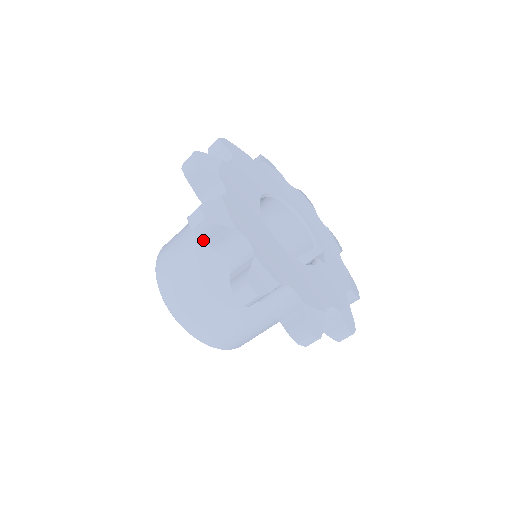
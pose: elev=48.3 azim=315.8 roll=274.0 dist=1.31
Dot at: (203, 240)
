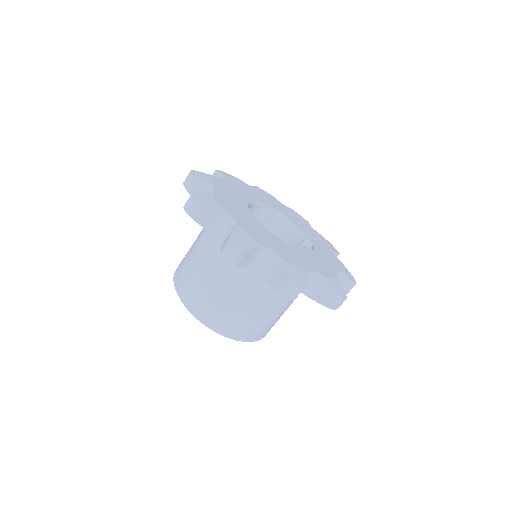
Dot at: (197, 222)
